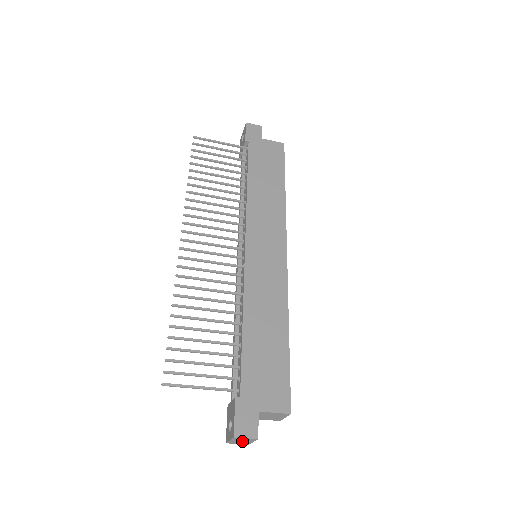
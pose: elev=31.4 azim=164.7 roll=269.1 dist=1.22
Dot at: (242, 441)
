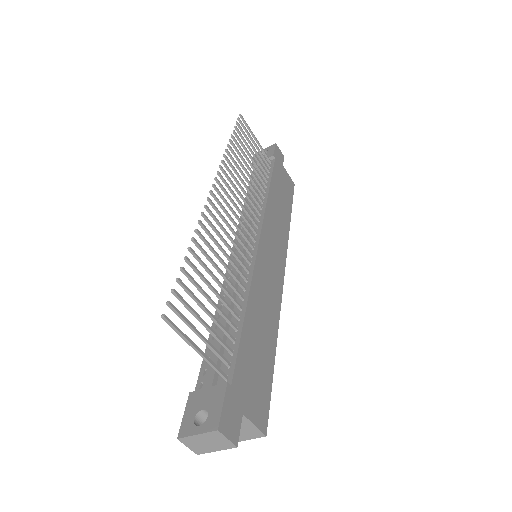
Dot at: (207, 443)
